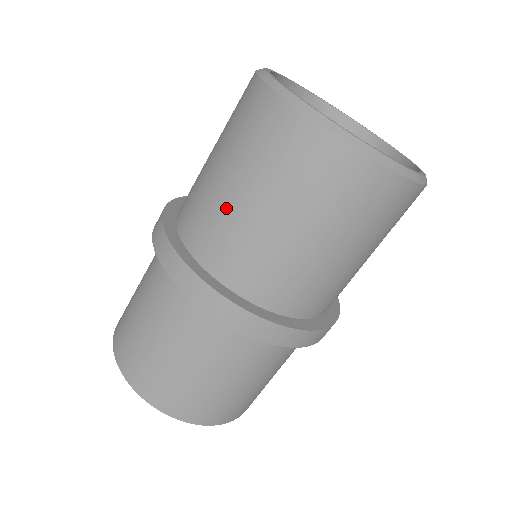
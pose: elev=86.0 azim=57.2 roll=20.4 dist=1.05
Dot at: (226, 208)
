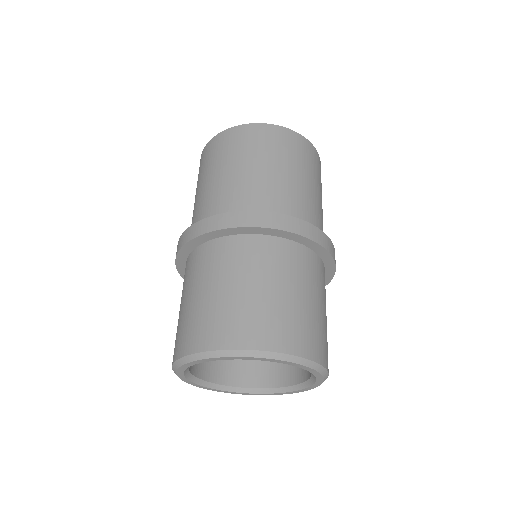
Dot at: (221, 185)
